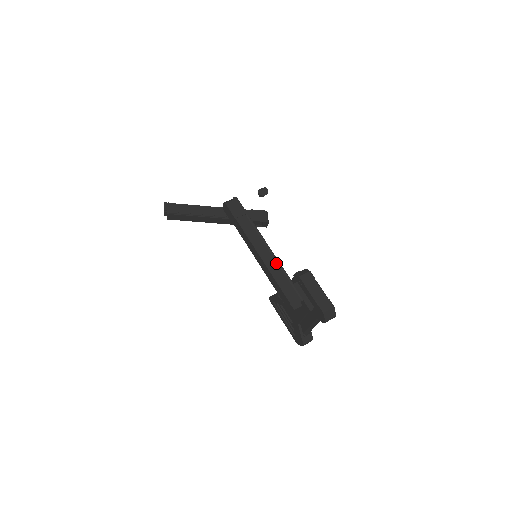
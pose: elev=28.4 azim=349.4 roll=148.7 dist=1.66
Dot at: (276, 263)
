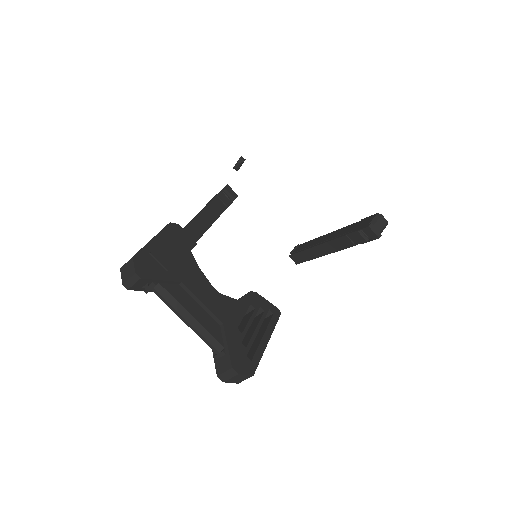
Dot at: occluded
